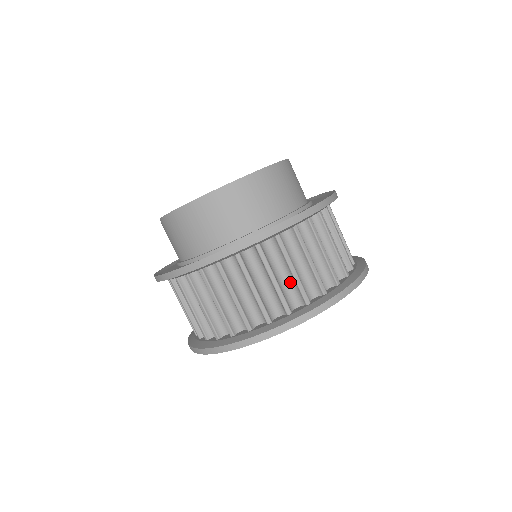
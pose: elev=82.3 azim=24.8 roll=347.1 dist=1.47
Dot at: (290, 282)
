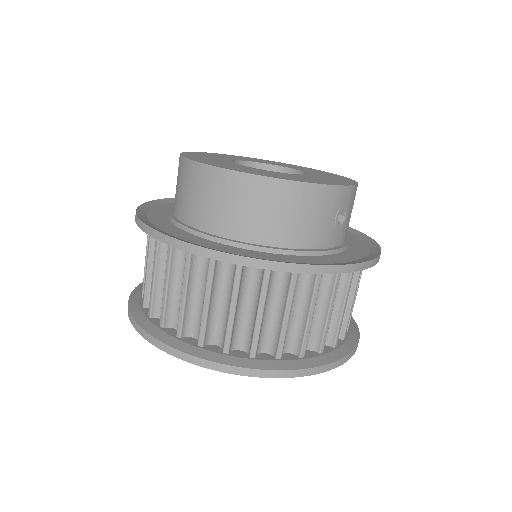
Dot at: occluded
